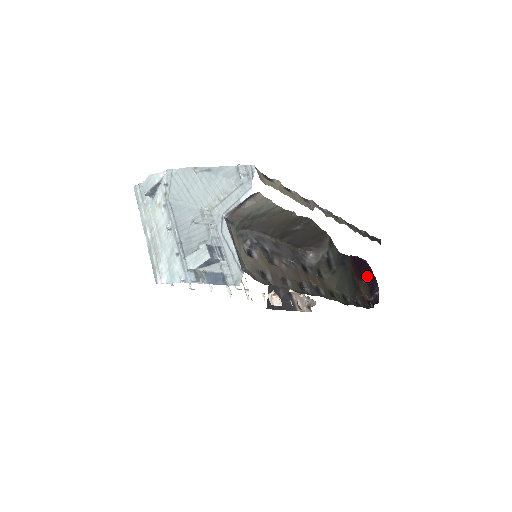
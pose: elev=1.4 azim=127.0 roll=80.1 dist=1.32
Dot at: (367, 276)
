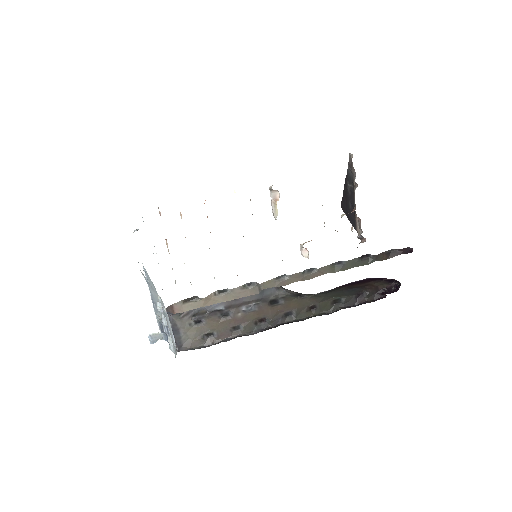
Dot at: (379, 279)
